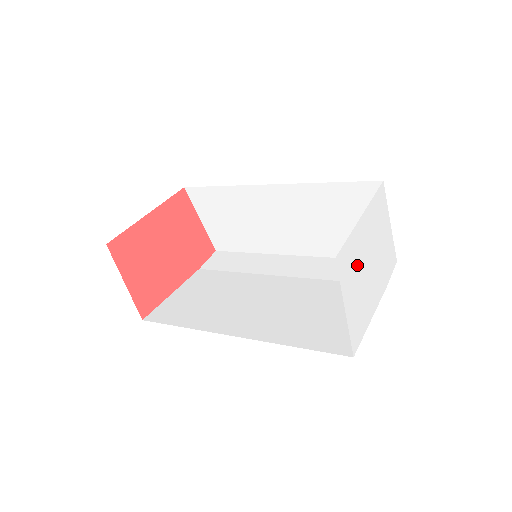
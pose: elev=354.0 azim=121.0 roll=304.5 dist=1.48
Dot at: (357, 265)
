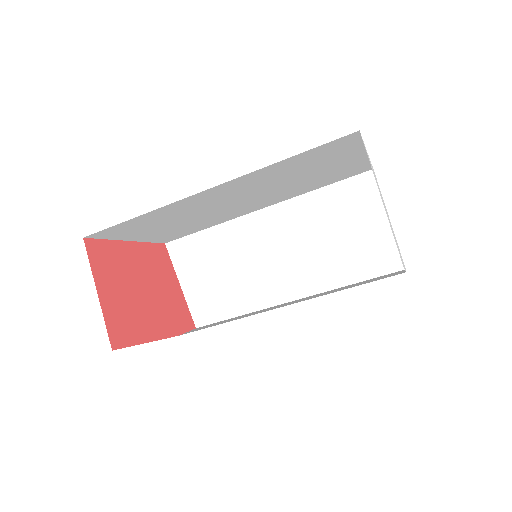
Dot at: (377, 184)
